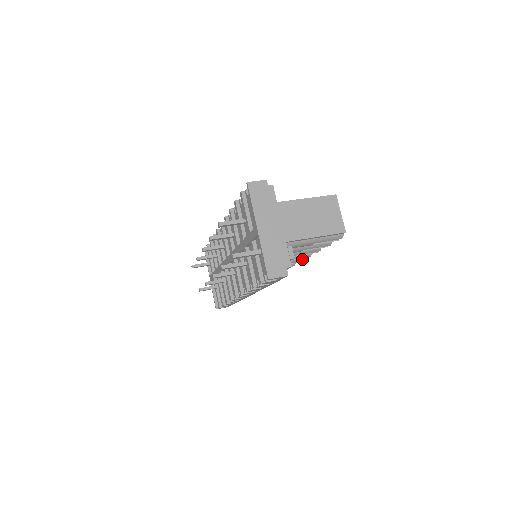
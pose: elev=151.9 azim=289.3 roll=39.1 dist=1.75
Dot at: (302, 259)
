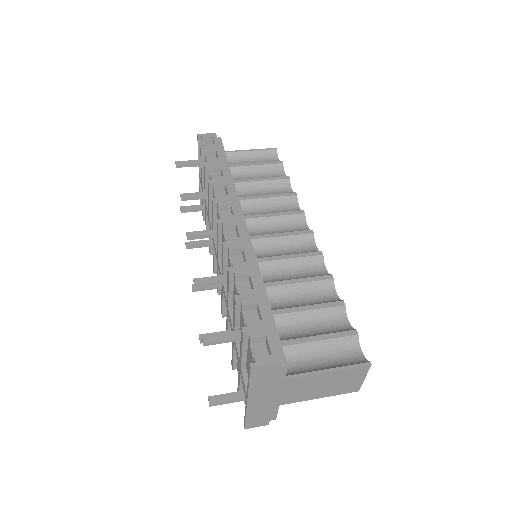
Dot at: occluded
